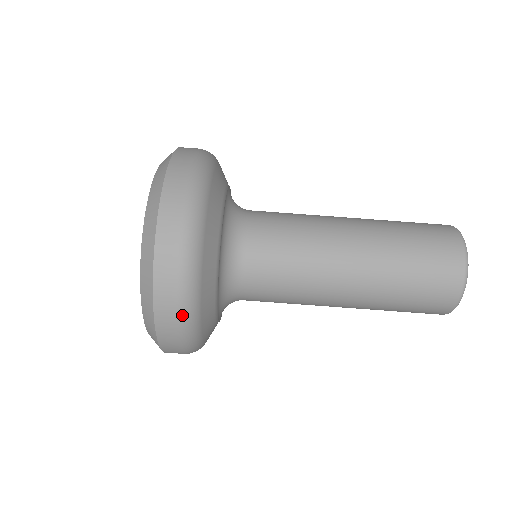
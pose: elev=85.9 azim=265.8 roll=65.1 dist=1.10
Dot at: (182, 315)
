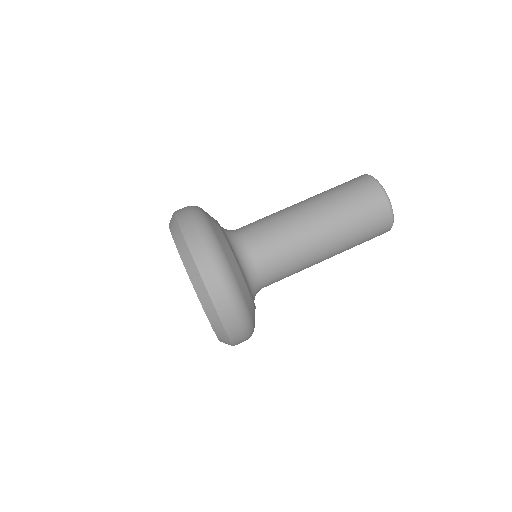
Dot at: (235, 306)
